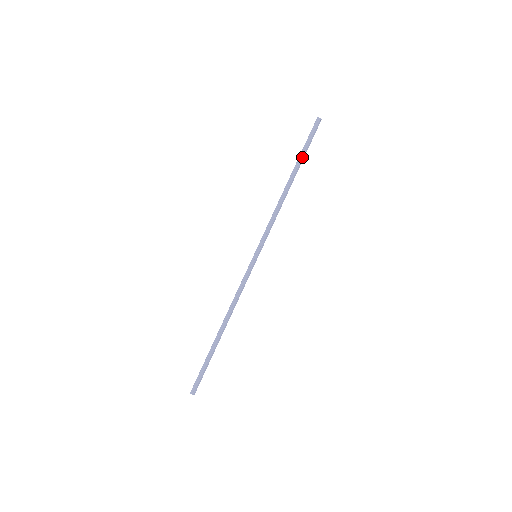
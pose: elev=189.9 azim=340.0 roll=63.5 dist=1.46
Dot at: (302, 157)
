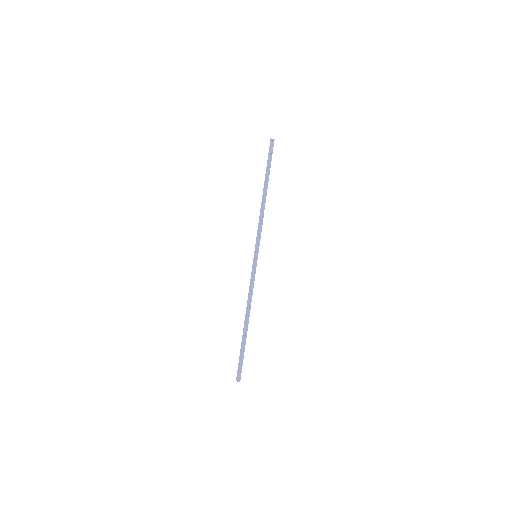
Dot at: (267, 171)
